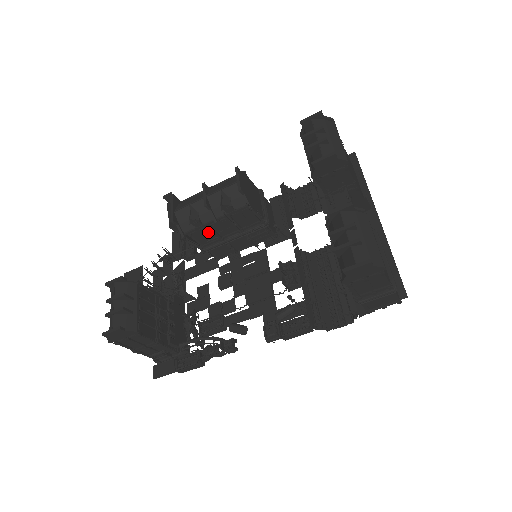
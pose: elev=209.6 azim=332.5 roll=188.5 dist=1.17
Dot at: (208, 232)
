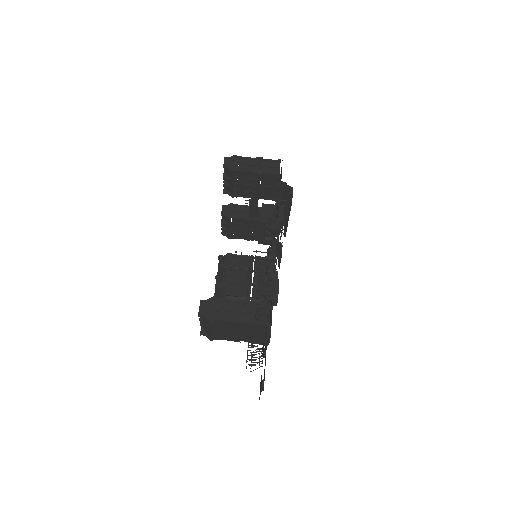
Dot at: (235, 287)
